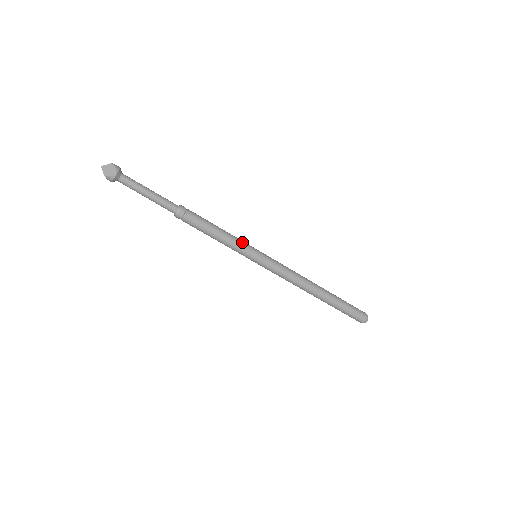
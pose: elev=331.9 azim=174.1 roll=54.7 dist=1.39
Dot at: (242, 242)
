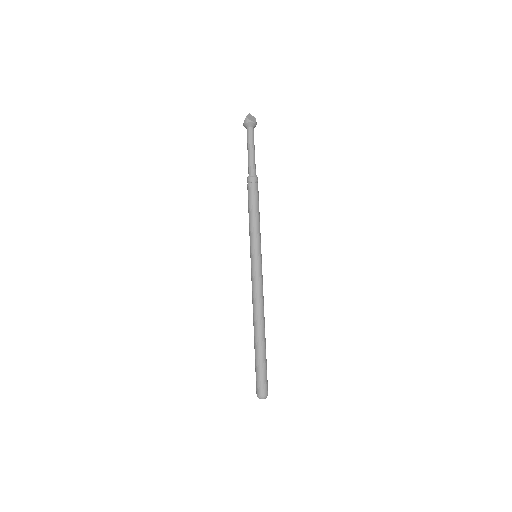
Dot at: (260, 237)
